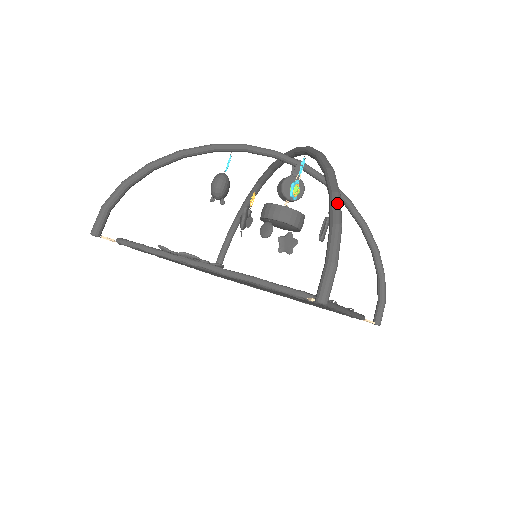
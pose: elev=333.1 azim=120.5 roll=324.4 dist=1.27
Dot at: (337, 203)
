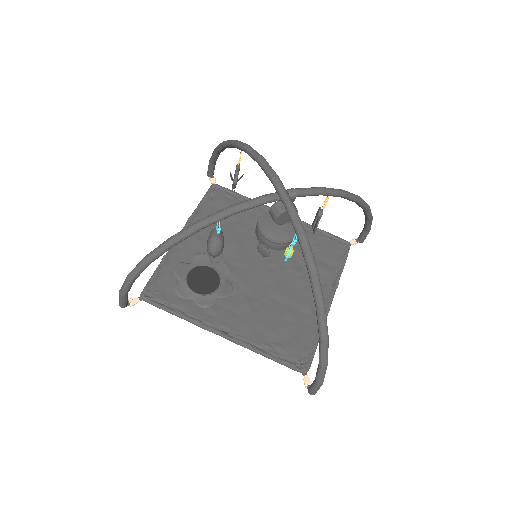
Dot at: (325, 351)
